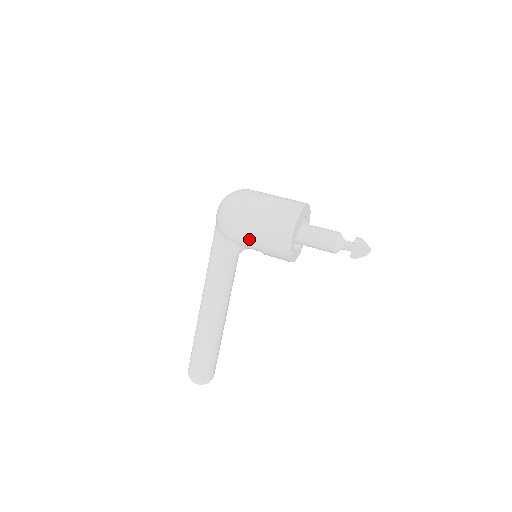
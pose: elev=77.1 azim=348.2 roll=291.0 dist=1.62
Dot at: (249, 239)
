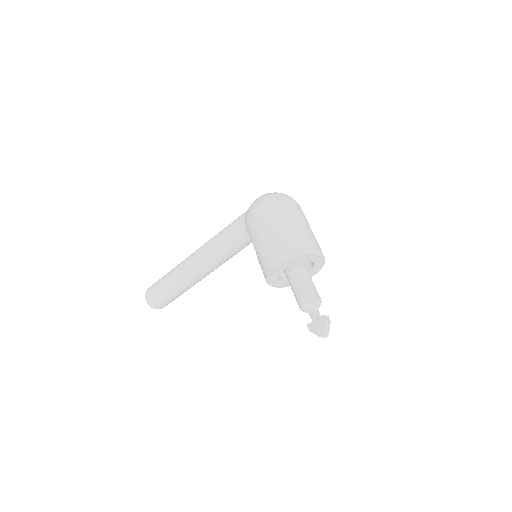
Dot at: (255, 237)
